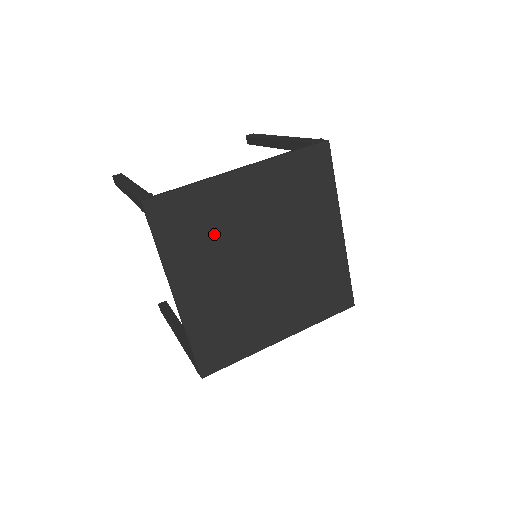
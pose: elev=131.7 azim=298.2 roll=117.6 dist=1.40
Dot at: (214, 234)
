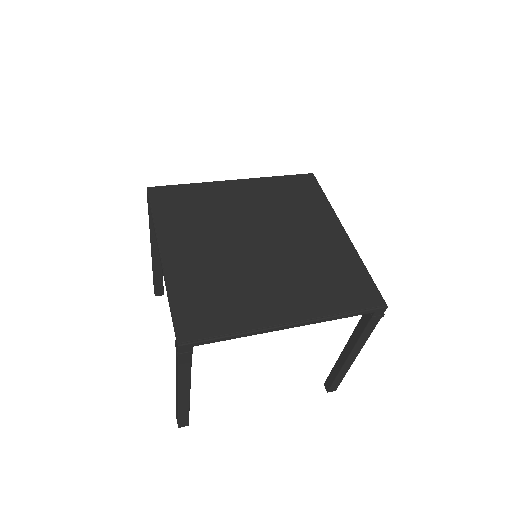
Dot at: (206, 214)
